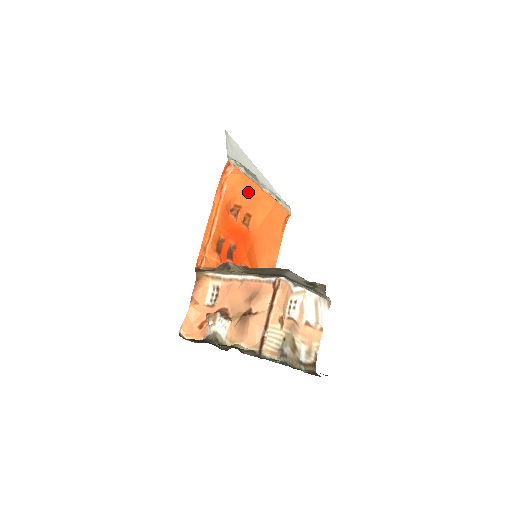
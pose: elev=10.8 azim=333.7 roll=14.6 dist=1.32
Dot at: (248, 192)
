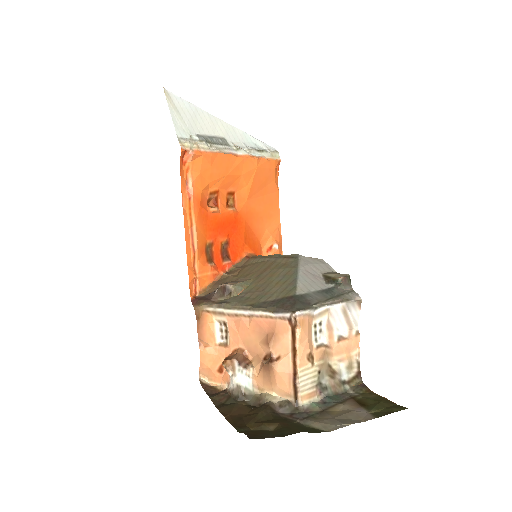
Dot at: (221, 170)
